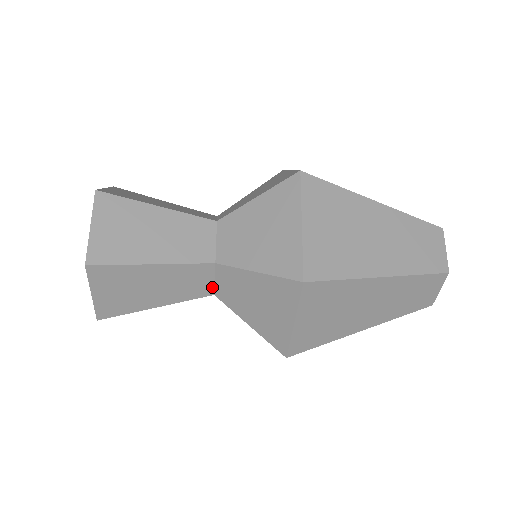
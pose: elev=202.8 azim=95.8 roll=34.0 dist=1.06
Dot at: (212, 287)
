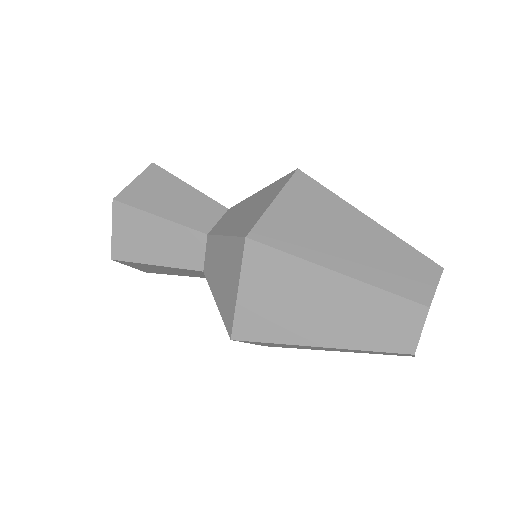
Dot at: occluded
